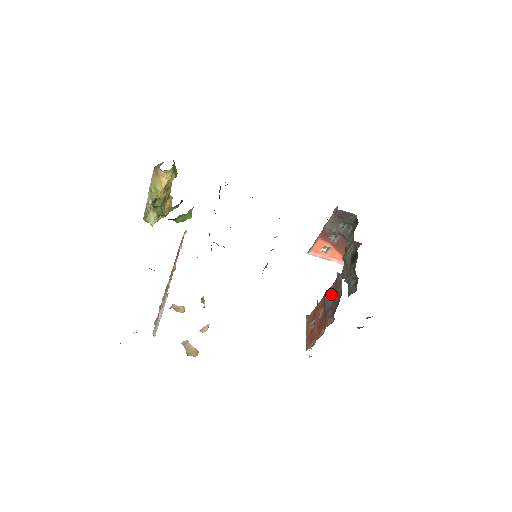
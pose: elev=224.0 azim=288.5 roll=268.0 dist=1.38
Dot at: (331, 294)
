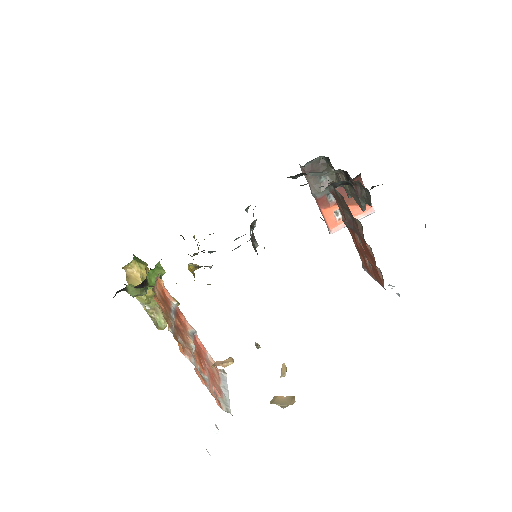
Dot at: (344, 214)
